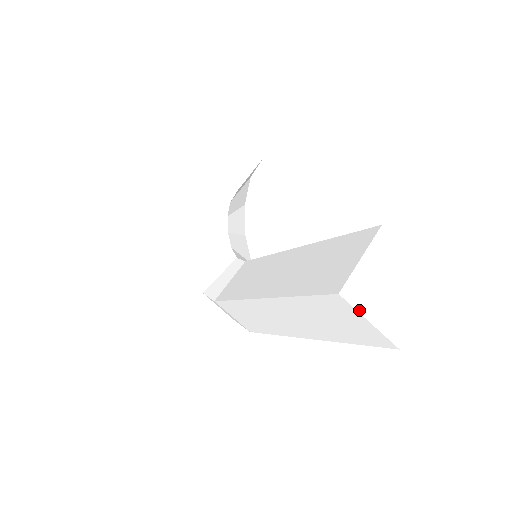
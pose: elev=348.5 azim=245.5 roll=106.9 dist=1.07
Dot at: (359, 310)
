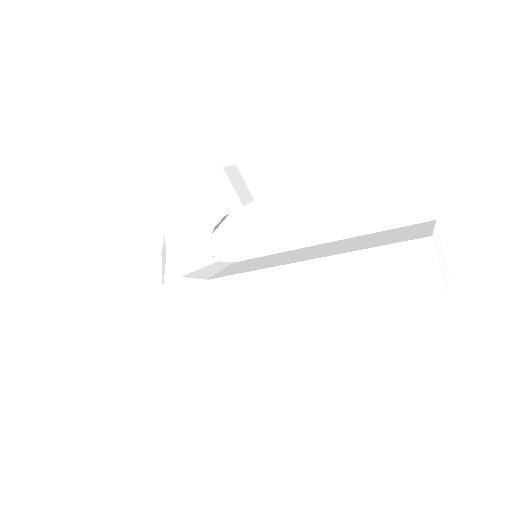
Dot at: (437, 254)
